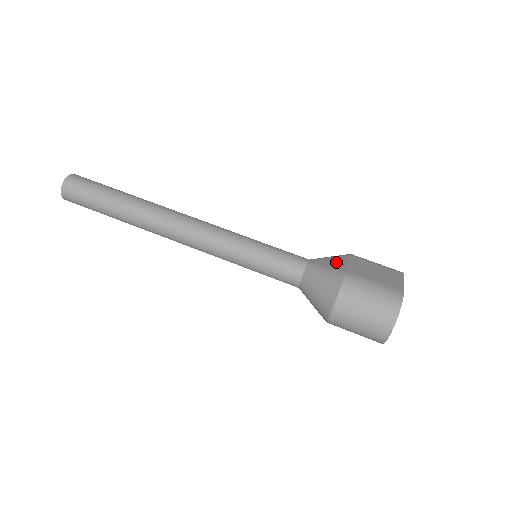
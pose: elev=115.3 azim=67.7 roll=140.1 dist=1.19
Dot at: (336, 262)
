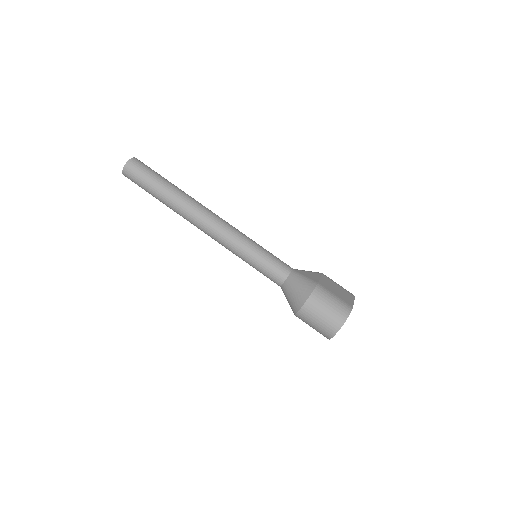
Dot at: (312, 275)
